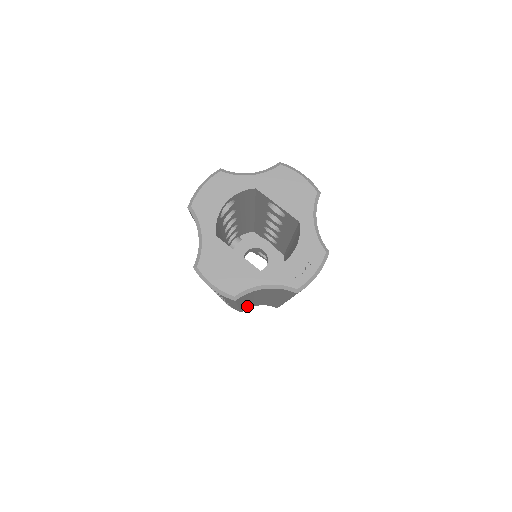
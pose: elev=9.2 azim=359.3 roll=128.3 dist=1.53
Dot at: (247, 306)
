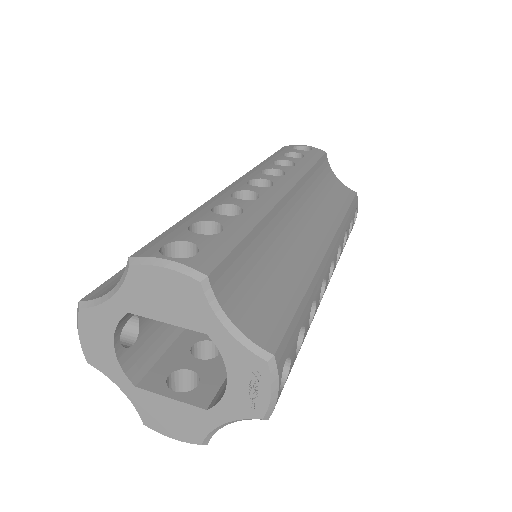
Dot at: occluded
